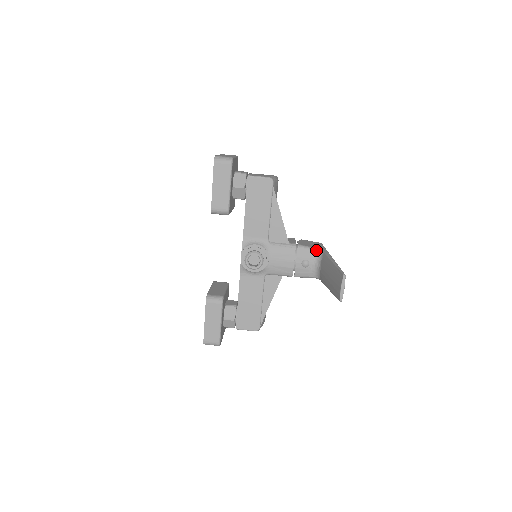
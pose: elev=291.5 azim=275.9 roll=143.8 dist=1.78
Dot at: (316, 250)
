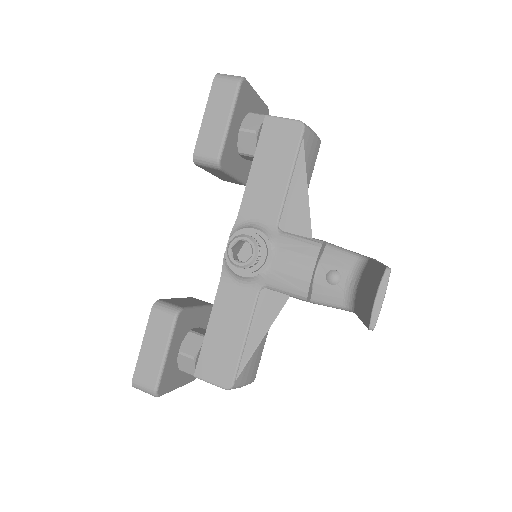
Dot at: (357, 256)
